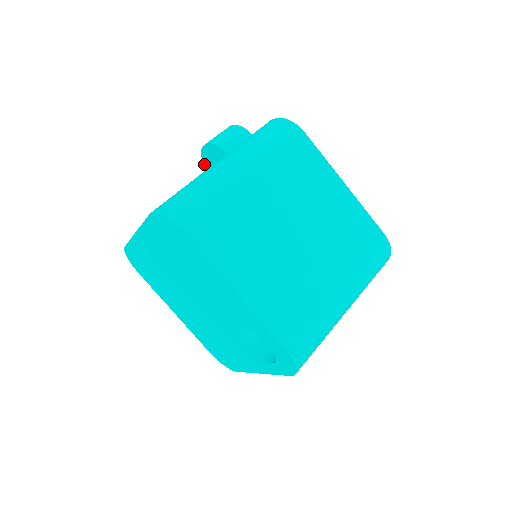
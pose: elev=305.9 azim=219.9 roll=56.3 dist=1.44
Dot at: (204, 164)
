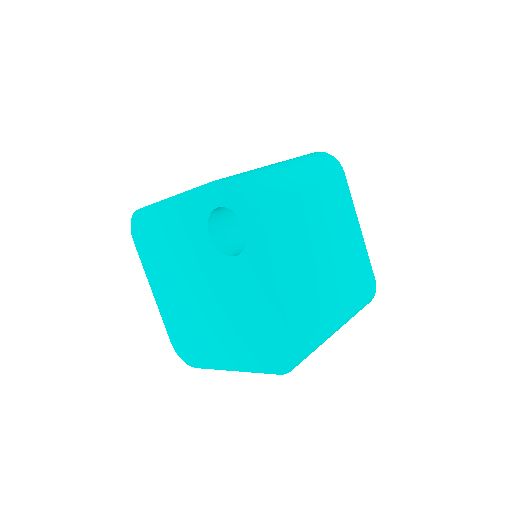
Dot at: occluded
